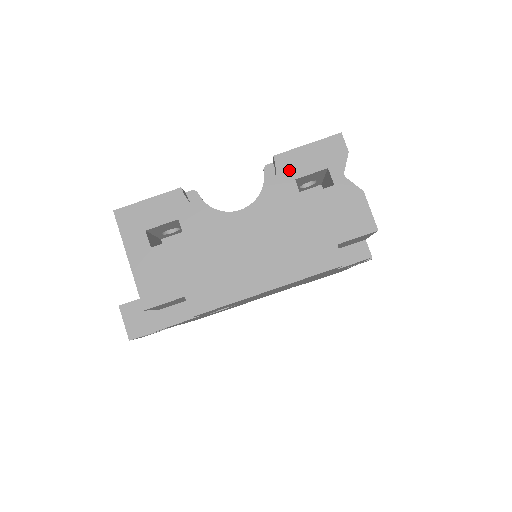
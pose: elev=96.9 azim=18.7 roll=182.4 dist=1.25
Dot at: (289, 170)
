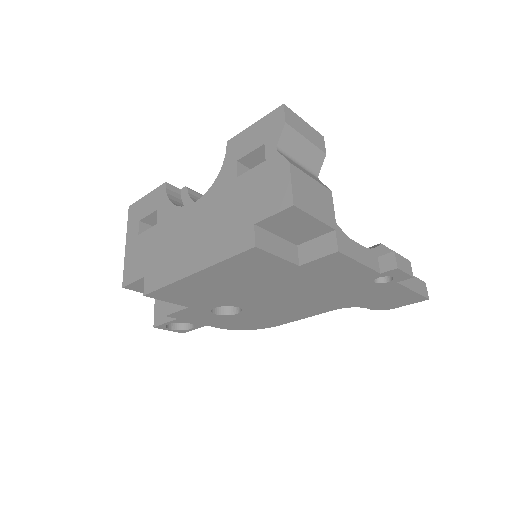
Dot at: (235, 152)
